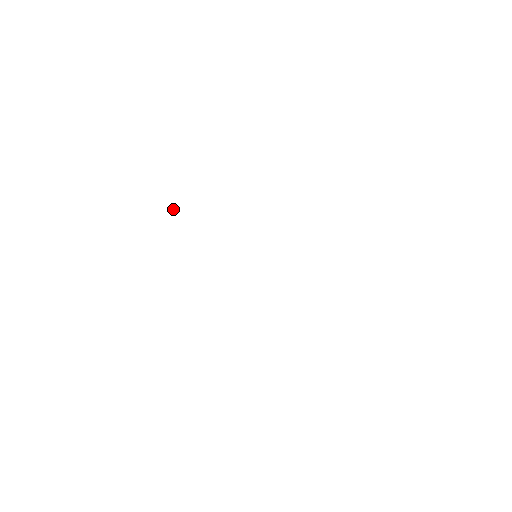
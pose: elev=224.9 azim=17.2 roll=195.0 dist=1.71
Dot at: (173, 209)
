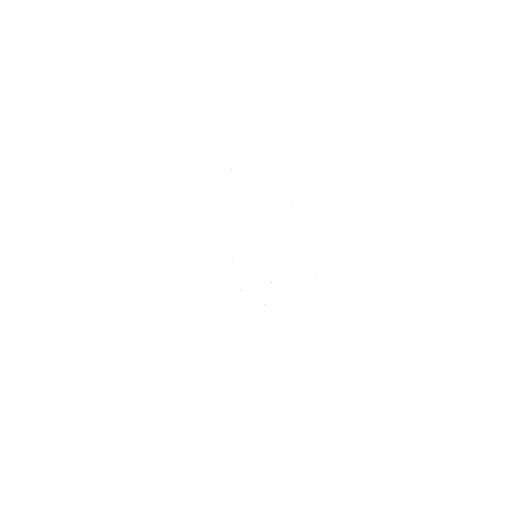
Dot at: occluded
